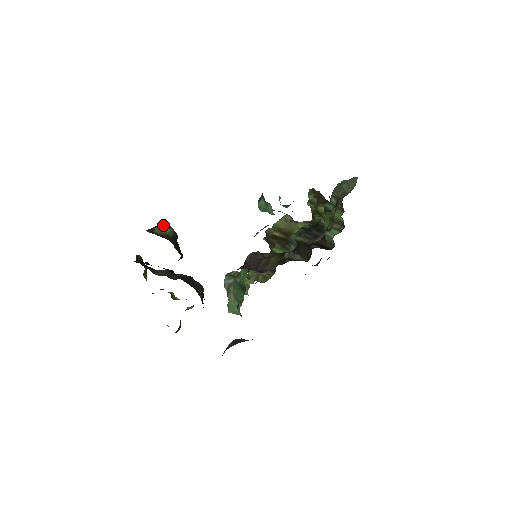
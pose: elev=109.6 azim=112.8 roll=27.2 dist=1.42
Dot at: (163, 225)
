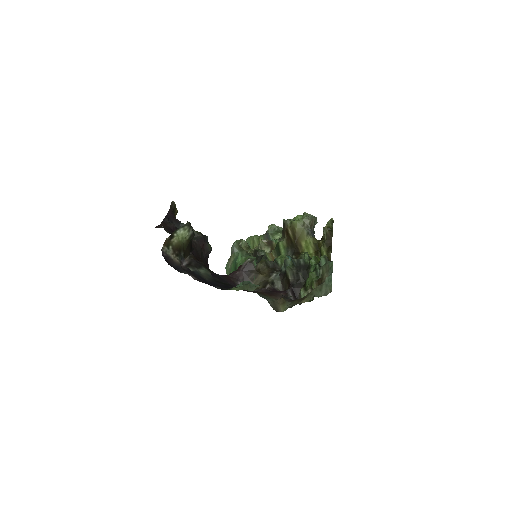
Dot at: (185, 228)
